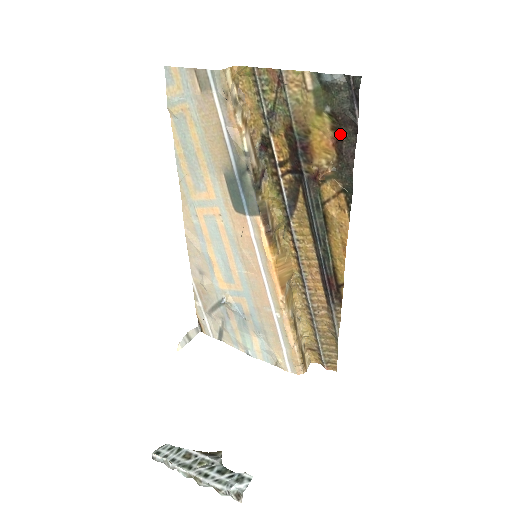
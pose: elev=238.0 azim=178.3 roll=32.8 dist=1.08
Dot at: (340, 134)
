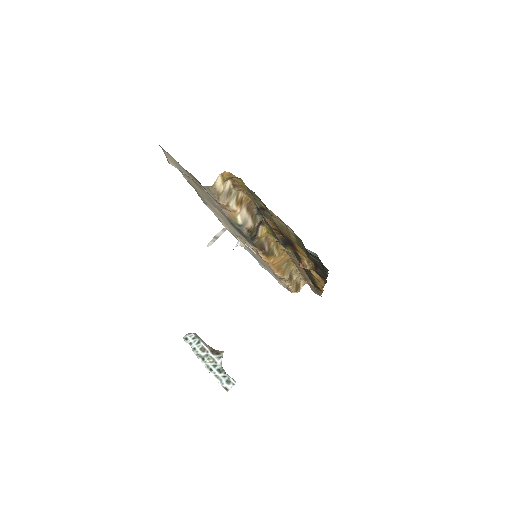
Dot at: occluded
